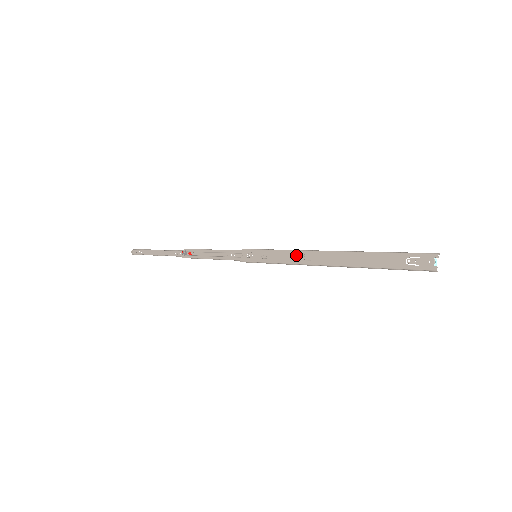
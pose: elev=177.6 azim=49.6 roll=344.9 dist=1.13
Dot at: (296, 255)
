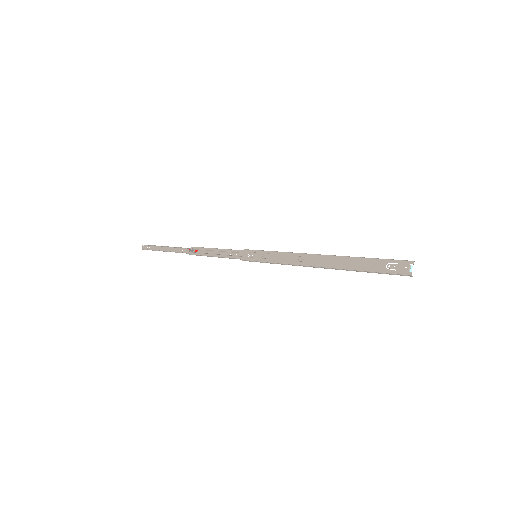
Dot at: (292, 257)
